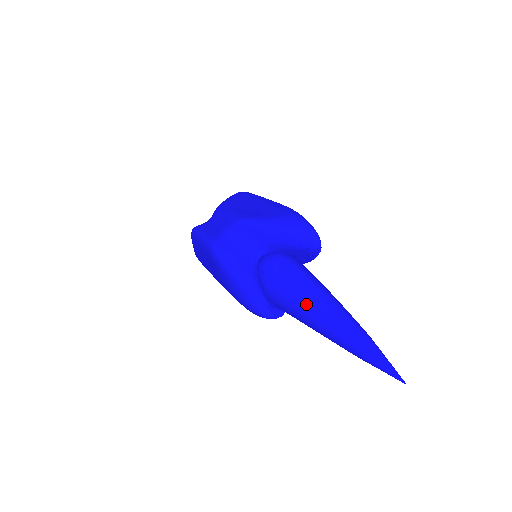
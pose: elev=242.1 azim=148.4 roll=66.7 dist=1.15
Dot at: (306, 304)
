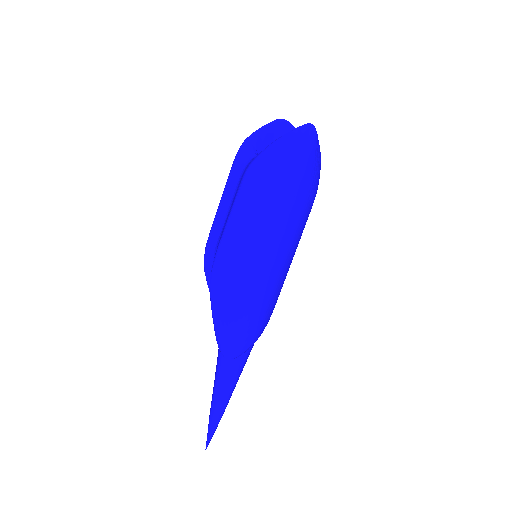
Dot at: (216, 368)
